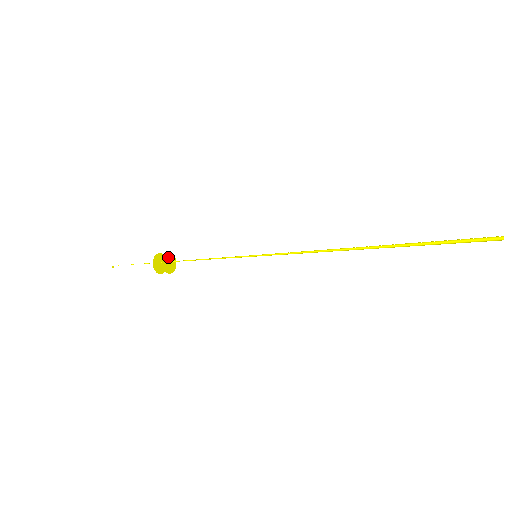
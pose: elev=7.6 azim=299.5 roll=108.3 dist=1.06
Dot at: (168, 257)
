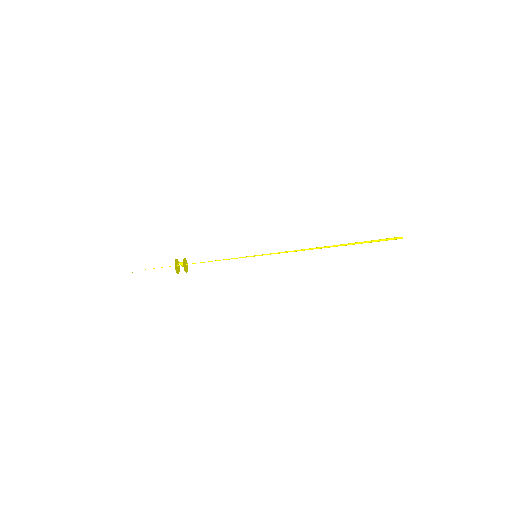
Dot at: (184, 261)
